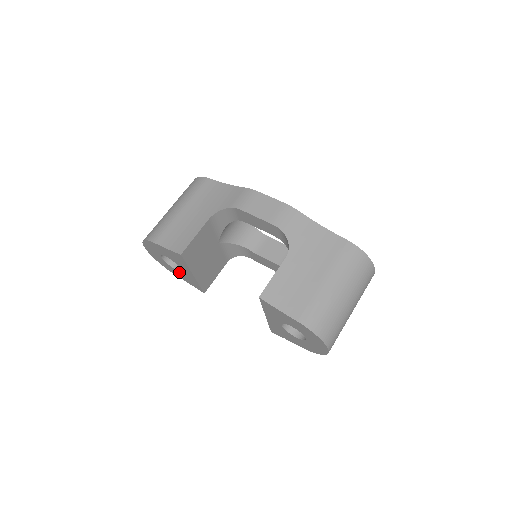
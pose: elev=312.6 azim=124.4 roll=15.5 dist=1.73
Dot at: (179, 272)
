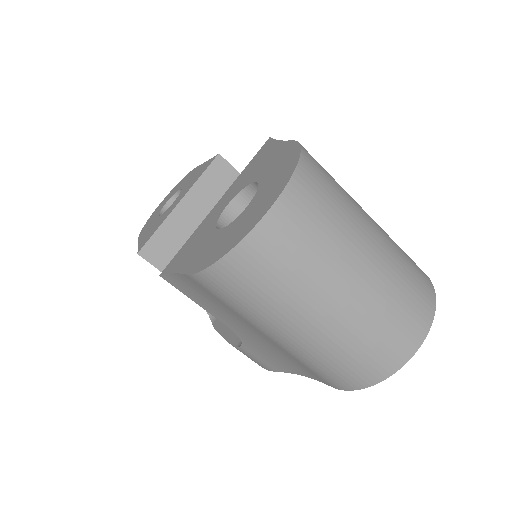
Dot at: (157, 220)
